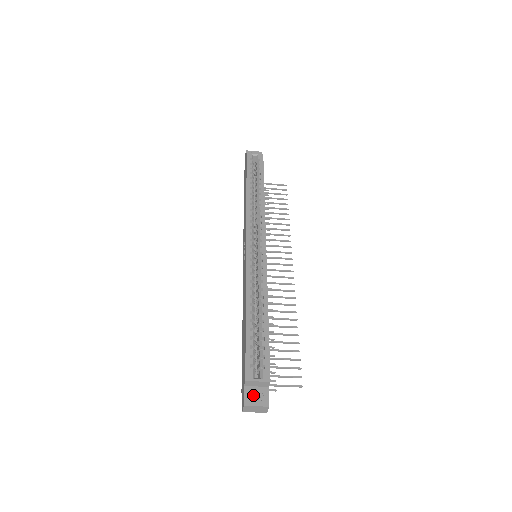
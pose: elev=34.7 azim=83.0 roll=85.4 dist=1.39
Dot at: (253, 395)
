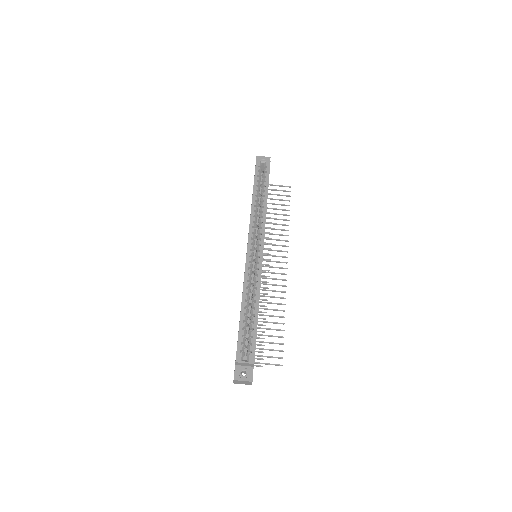
Dot at: (241, 372)
